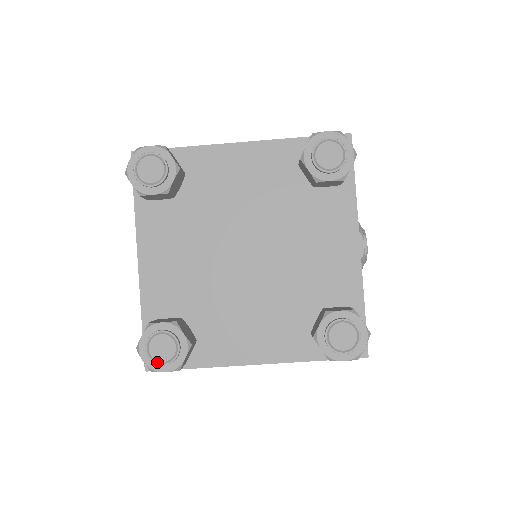
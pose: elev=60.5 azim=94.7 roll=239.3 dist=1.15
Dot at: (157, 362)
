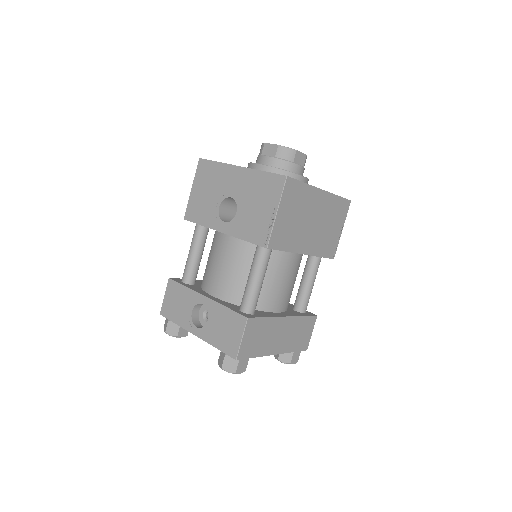
Dot at: occluded
